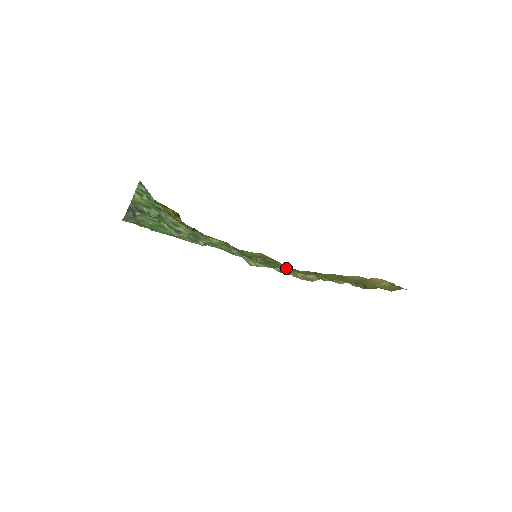
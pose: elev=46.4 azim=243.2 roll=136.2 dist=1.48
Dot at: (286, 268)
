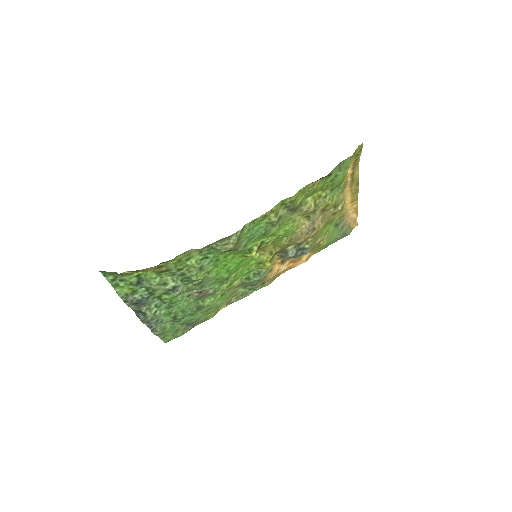
Dot at: (257, 224)
